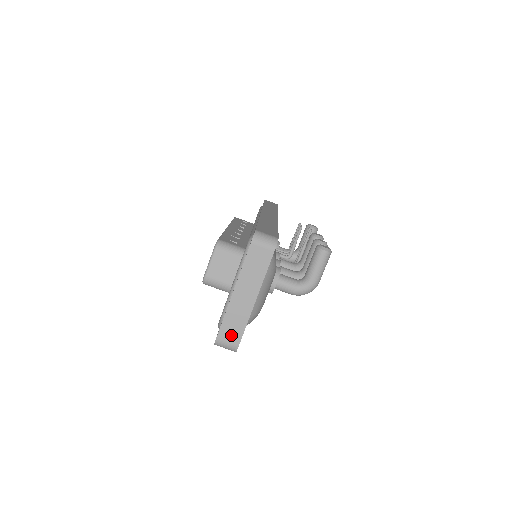
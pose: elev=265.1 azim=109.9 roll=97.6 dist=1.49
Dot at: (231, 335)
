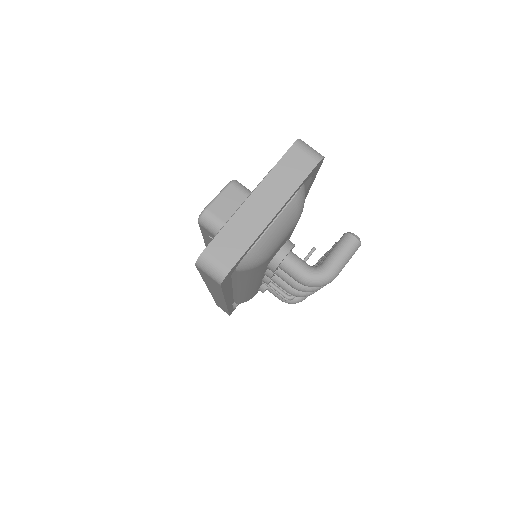
Dot at: (226, 252)
